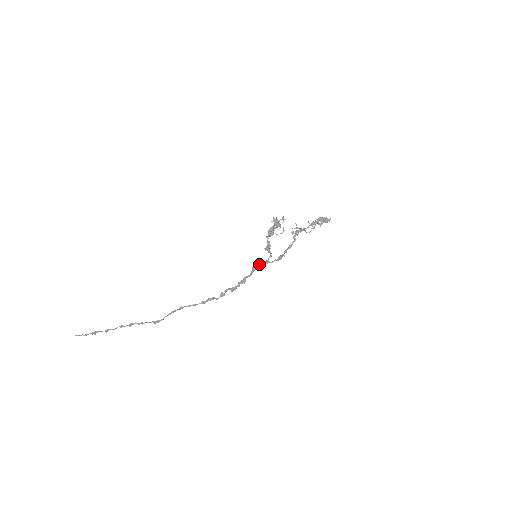
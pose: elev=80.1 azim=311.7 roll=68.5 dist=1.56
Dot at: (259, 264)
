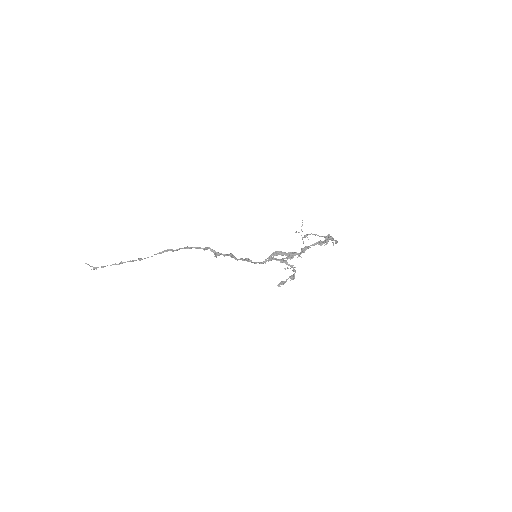
Dot at: (254, 263)
